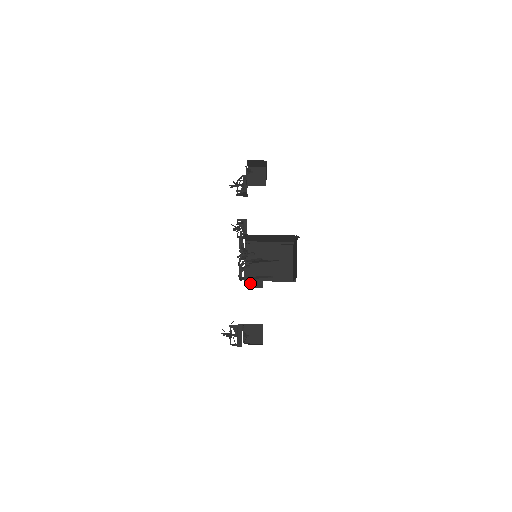
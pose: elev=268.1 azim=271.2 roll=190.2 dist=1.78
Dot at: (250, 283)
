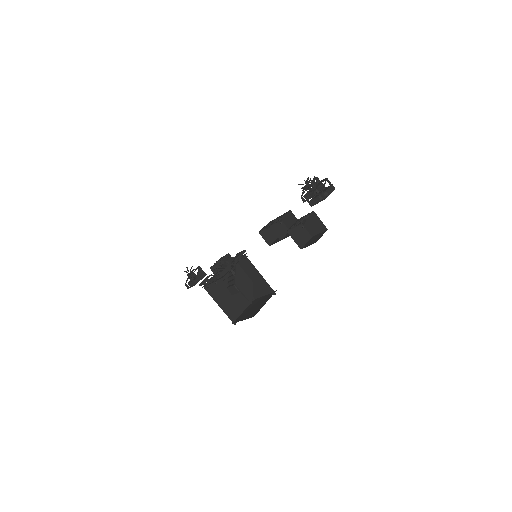
Dot at: occluded
